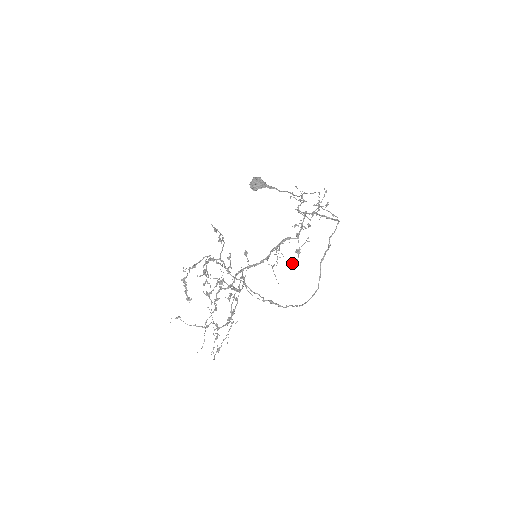
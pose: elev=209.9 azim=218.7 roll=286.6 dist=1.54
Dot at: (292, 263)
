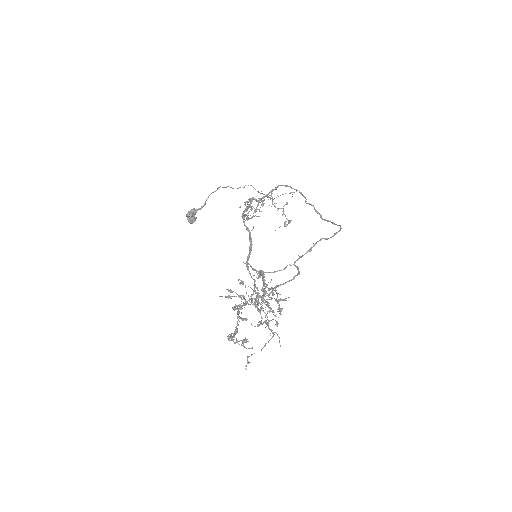
Dot at: occluded
